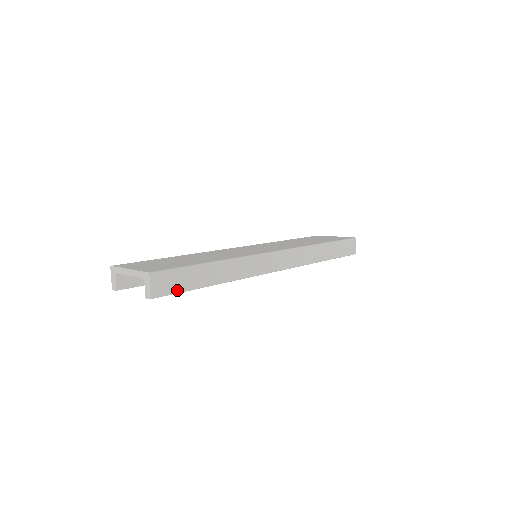
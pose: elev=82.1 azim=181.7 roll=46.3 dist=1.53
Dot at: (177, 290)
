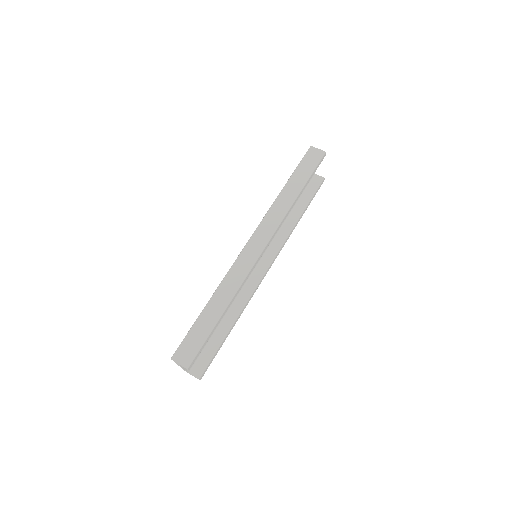
Dot at: (199, 346)
